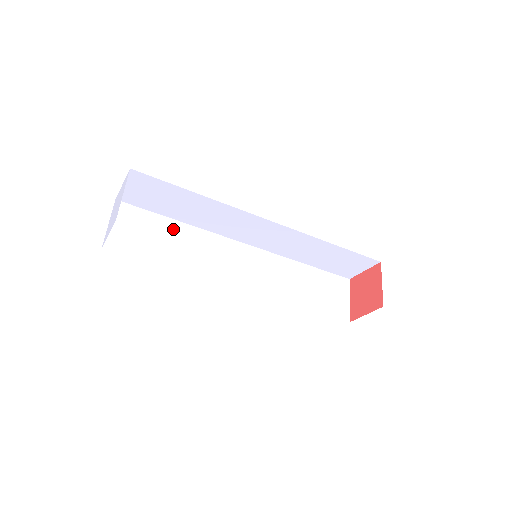
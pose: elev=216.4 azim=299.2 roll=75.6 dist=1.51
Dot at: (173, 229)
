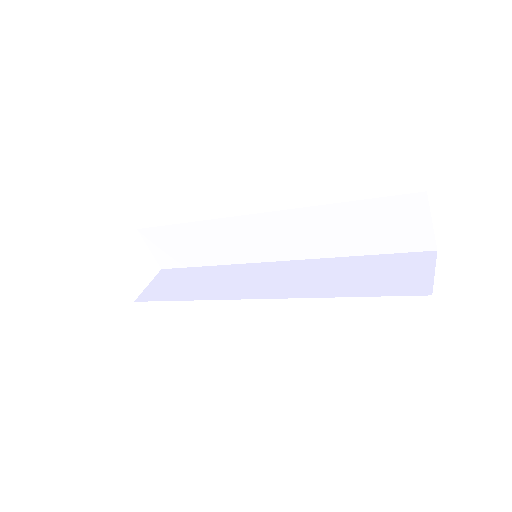
Dot at: (188, 232)
